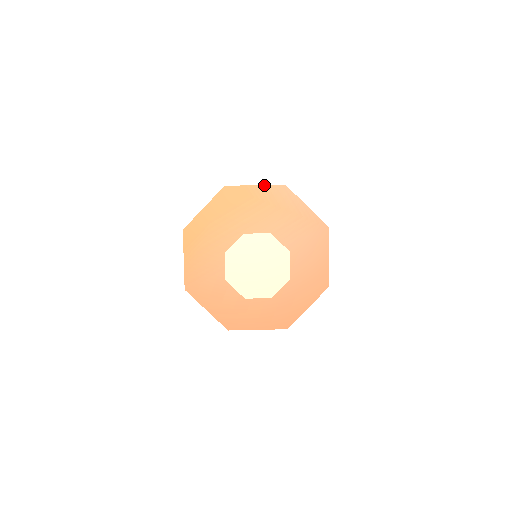
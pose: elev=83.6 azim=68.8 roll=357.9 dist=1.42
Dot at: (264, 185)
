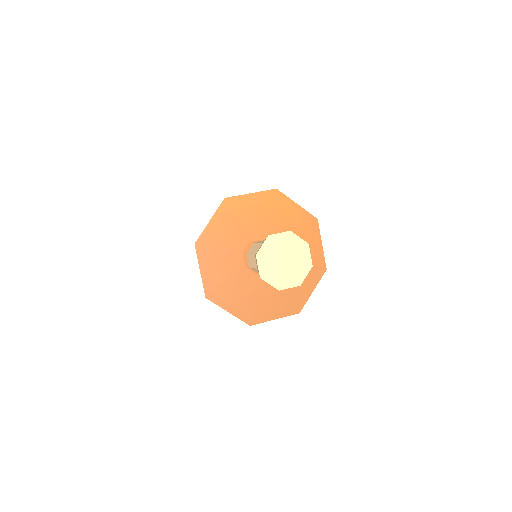
Dot at: (303, 208)
